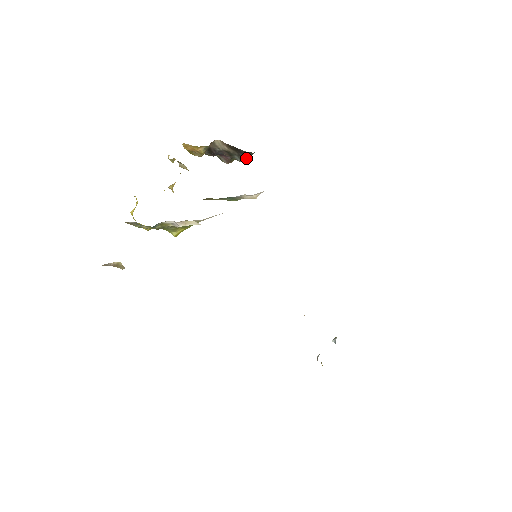
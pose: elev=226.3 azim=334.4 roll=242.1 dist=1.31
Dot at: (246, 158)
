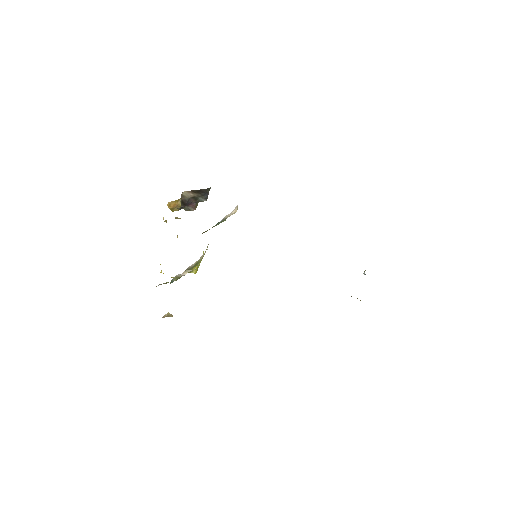
Dot at: (207, 195)
